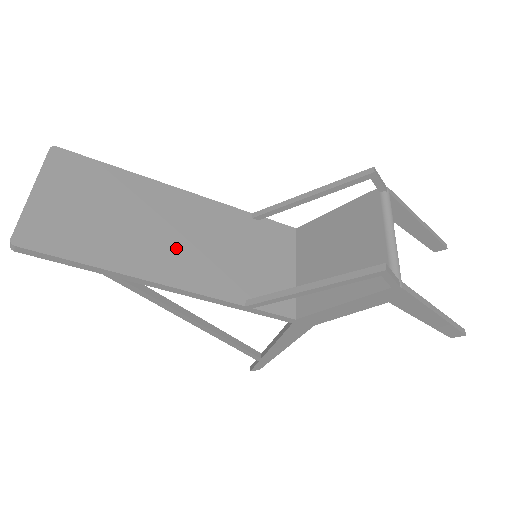
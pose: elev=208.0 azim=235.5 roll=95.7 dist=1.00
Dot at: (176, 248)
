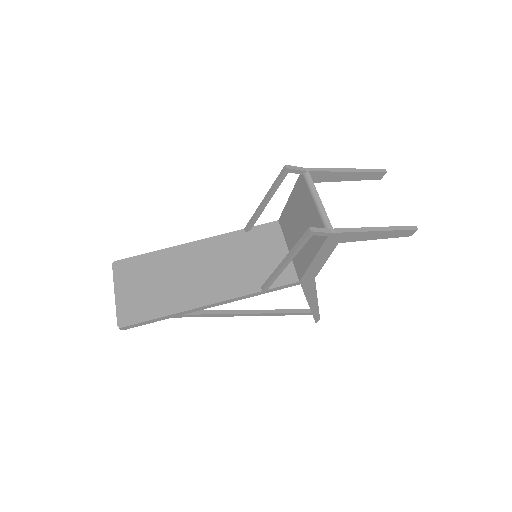
Dot at: (205, 280)
